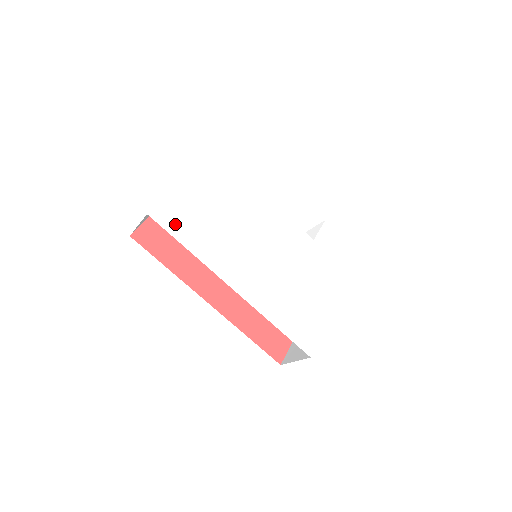
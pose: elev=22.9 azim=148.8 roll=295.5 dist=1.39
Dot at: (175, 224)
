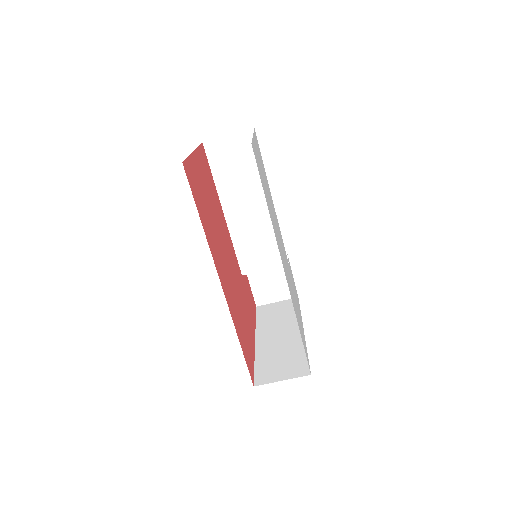
Dot at: (260, 173)
